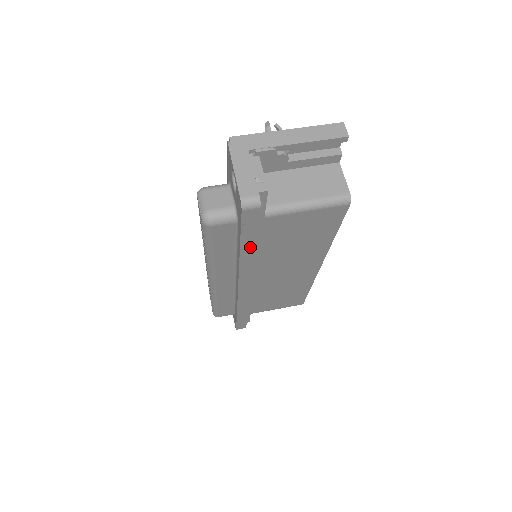
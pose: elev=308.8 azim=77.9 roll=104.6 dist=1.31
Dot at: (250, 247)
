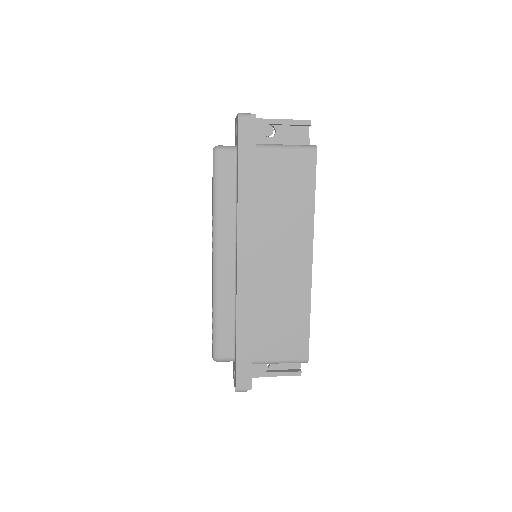
Dot at: (245, 177)
